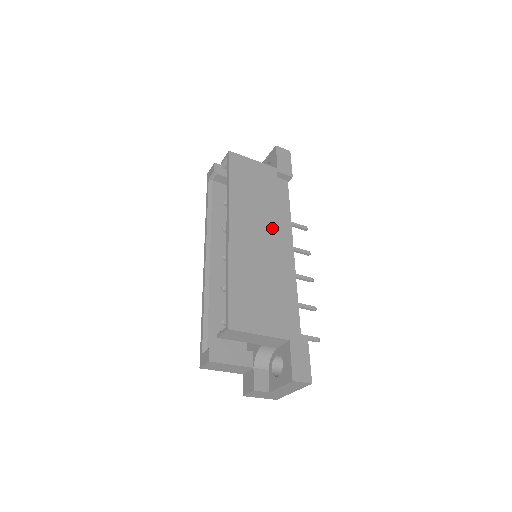
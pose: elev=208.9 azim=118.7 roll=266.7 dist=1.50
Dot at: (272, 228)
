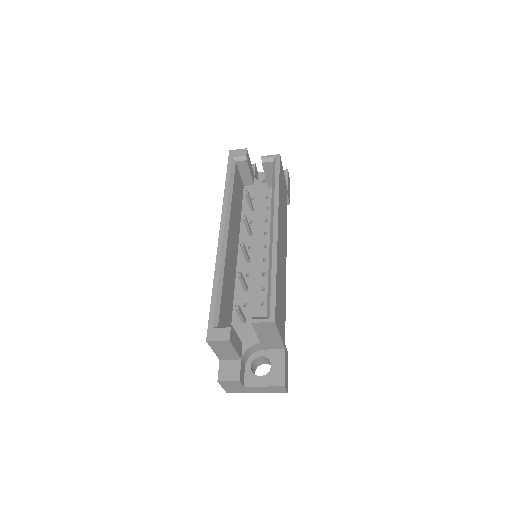
Dot at: (285, 242)
